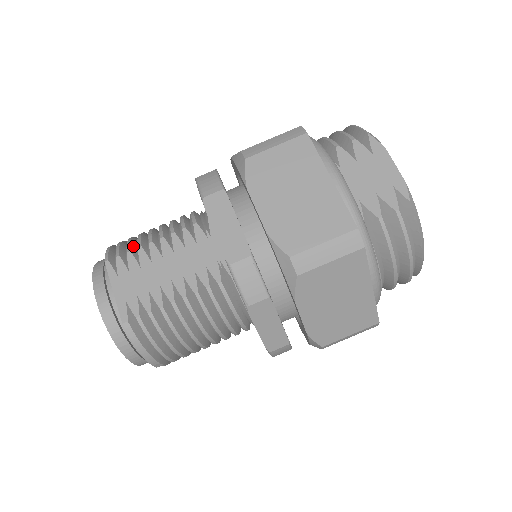
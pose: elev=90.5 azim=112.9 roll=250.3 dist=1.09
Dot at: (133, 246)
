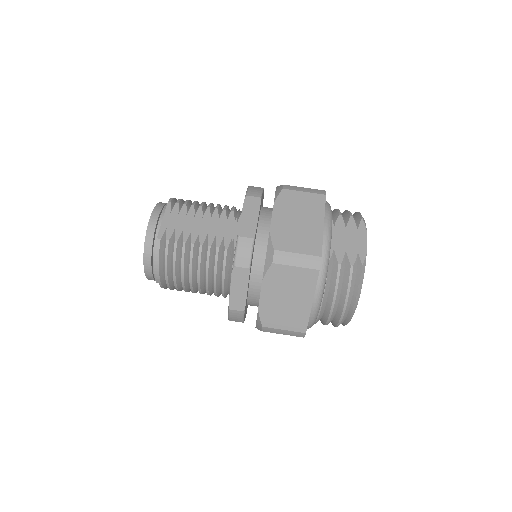
Dot at: (189, 203)
